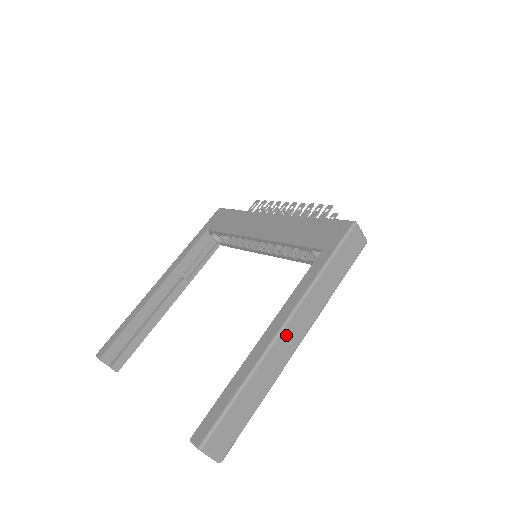
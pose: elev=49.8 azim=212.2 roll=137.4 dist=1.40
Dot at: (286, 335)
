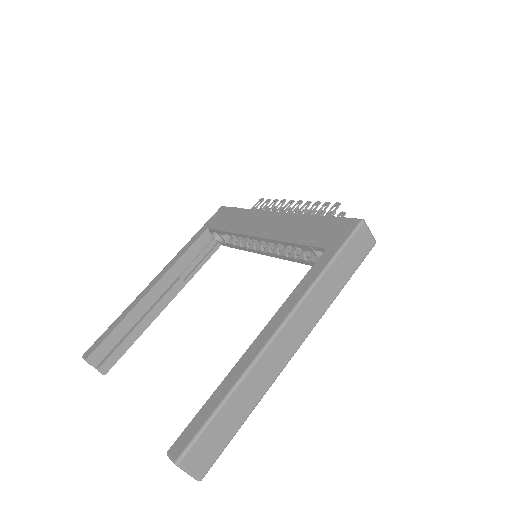
Dot at: (280, 341)
